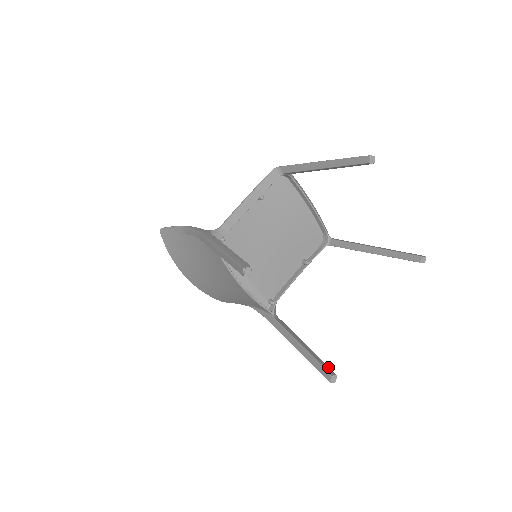
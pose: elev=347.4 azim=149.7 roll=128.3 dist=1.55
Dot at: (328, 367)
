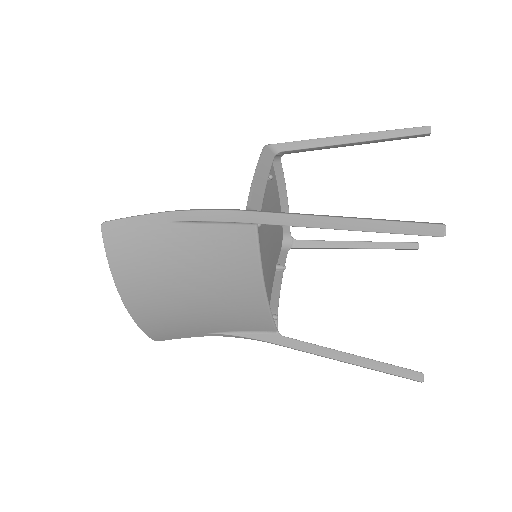
Dot at: (404, 368)
